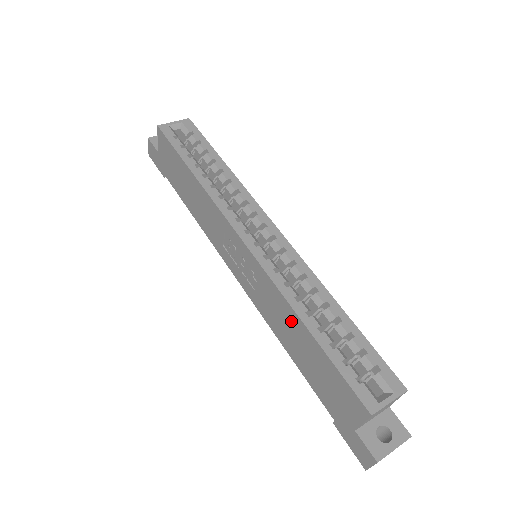
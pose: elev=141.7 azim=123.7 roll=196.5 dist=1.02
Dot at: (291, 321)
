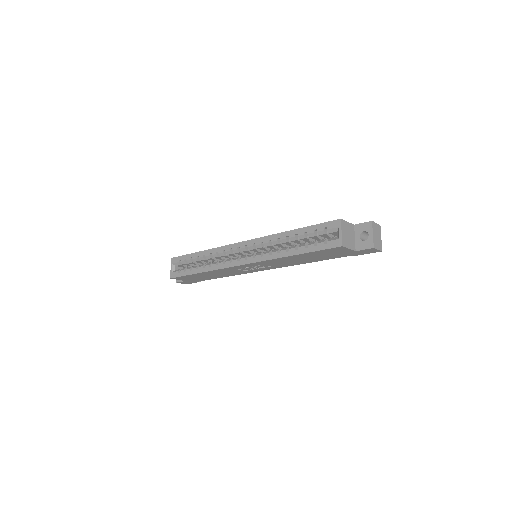
Dot at: (290, 259)
